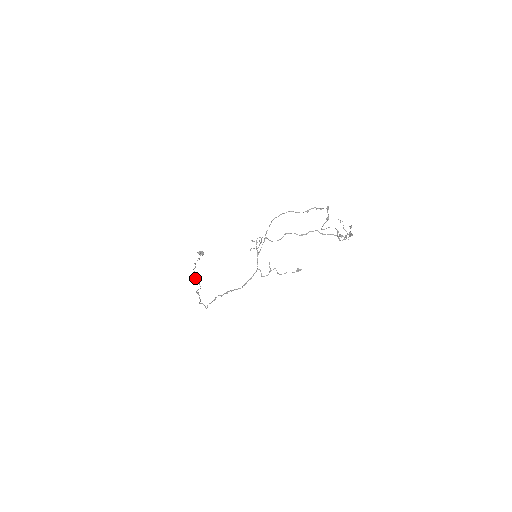
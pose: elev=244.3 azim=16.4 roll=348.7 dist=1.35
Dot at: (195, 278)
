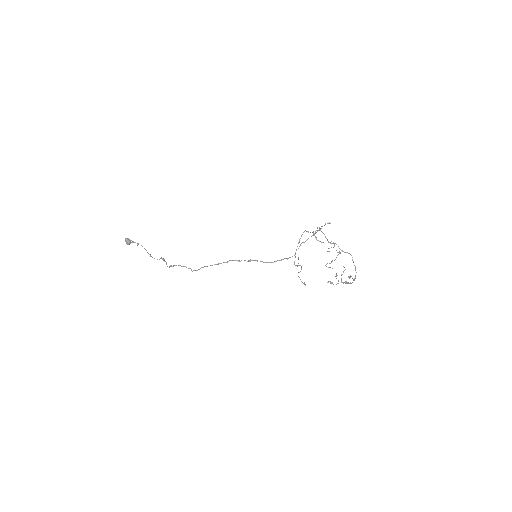
Dot at: occluded
